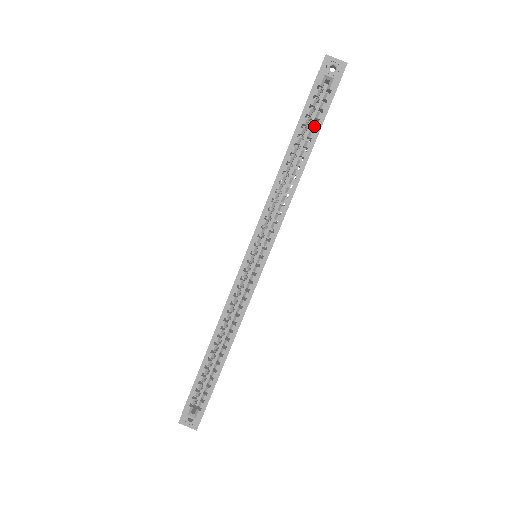
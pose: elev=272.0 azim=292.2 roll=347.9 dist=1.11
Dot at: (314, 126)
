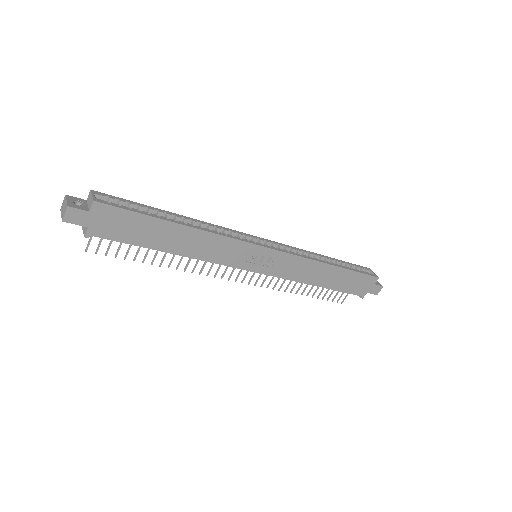
Dot at: (352, 268)
